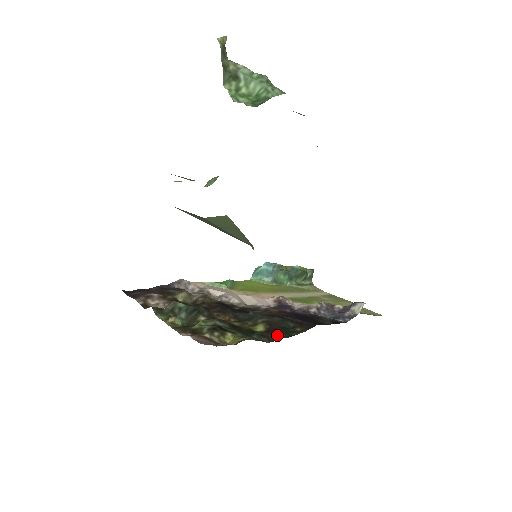
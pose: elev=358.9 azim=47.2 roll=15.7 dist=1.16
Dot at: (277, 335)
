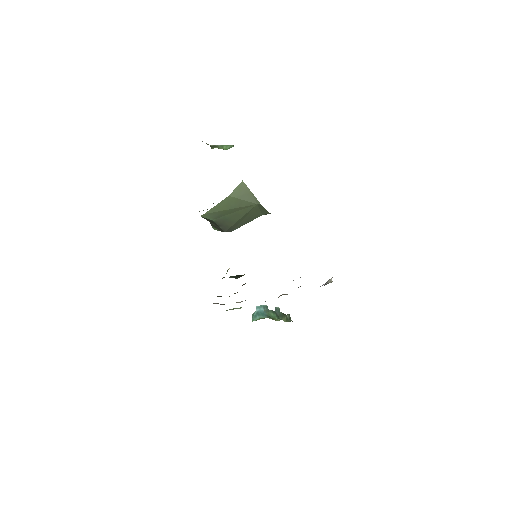
Dot at: occluded
